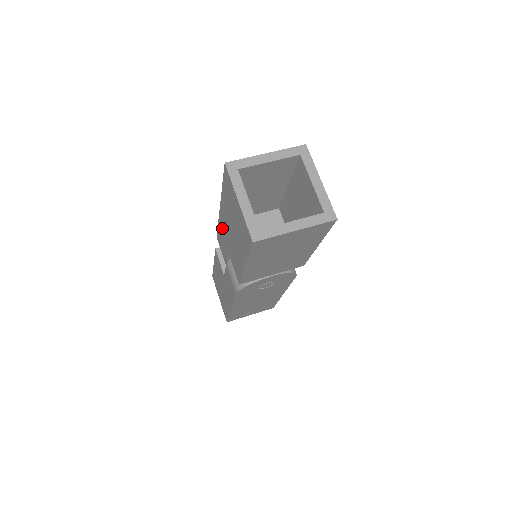
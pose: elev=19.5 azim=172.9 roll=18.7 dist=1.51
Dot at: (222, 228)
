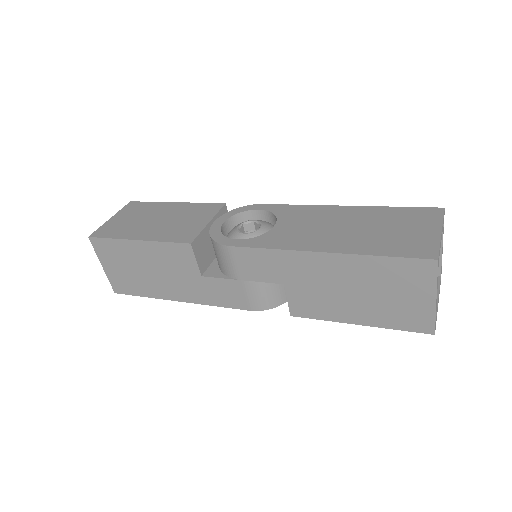
Dot at: (294, 263)
